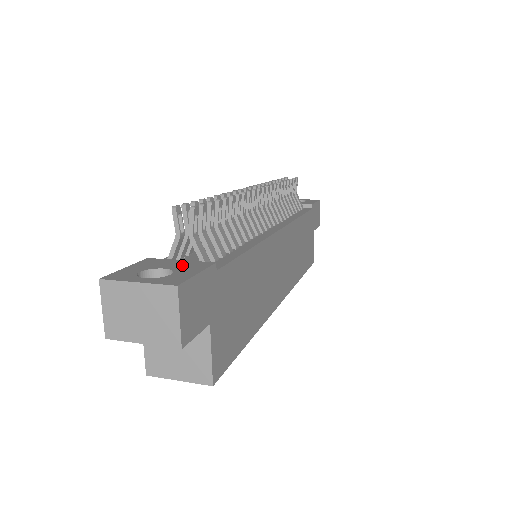
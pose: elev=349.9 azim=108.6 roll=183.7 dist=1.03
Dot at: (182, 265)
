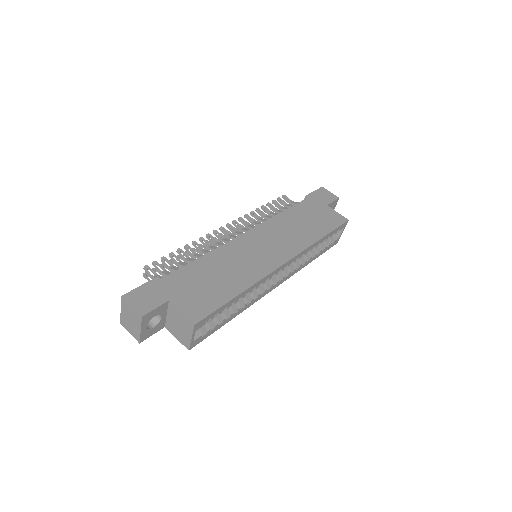
Dot at: occluded
